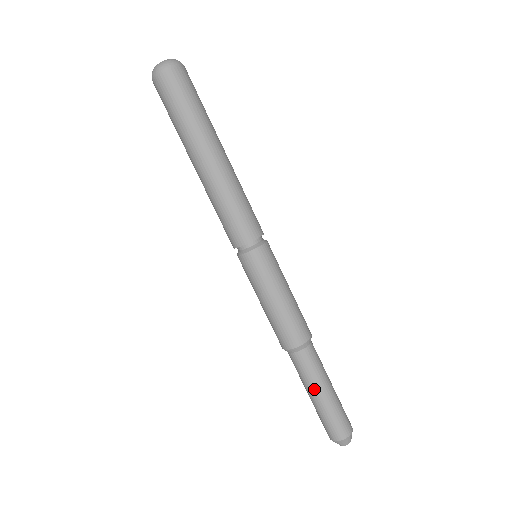
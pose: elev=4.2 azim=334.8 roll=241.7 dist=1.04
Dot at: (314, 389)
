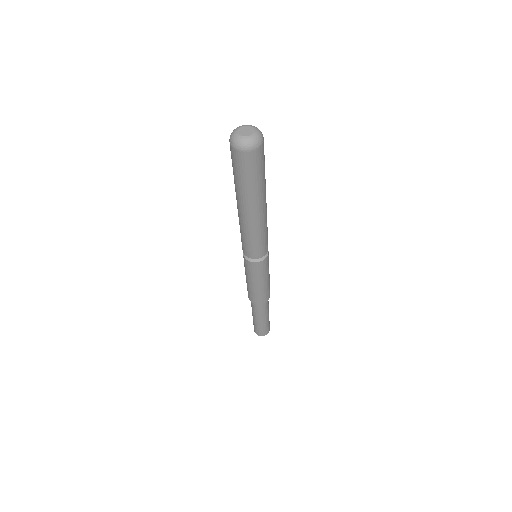
Dot at: (265, 317)
